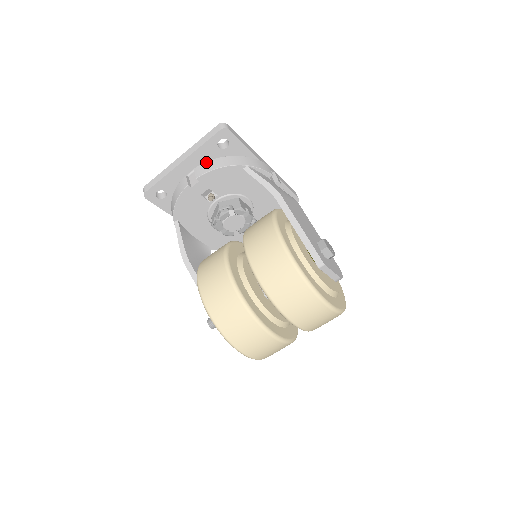
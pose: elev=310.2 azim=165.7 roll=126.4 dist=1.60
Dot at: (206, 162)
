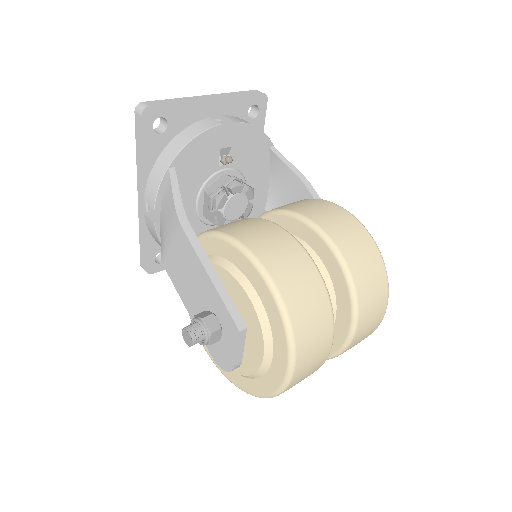
Dot at: (236, 117)
